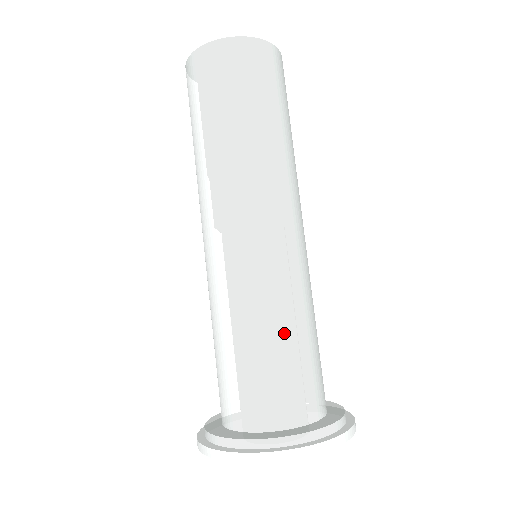
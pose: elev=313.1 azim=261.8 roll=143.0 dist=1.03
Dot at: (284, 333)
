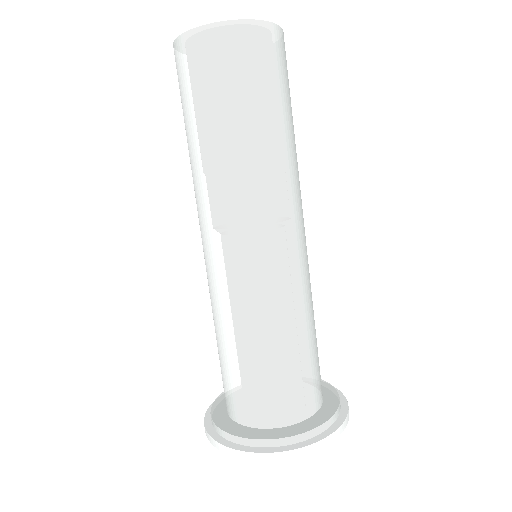
Dot at: (282, 343)
